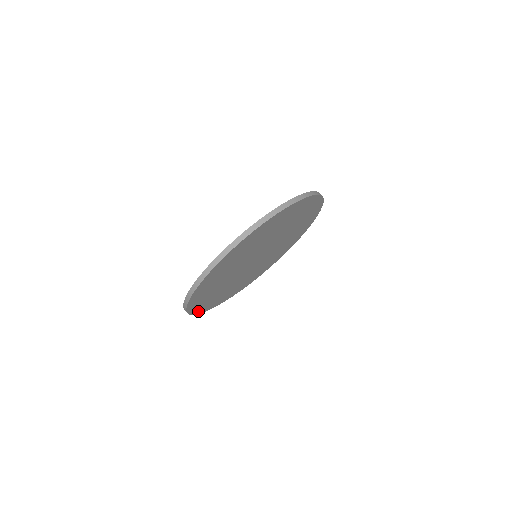
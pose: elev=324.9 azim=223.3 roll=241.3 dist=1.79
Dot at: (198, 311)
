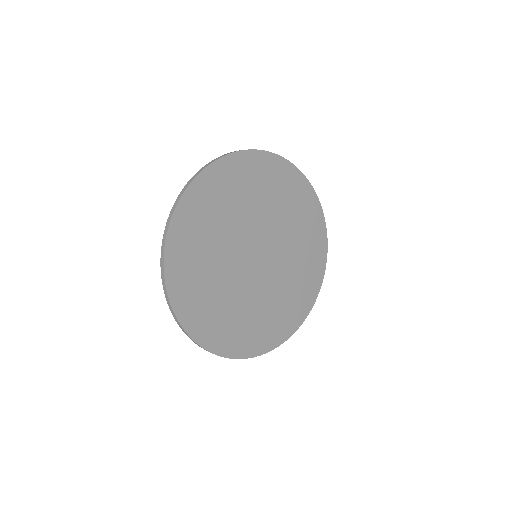
Dot at: (198, 335)
